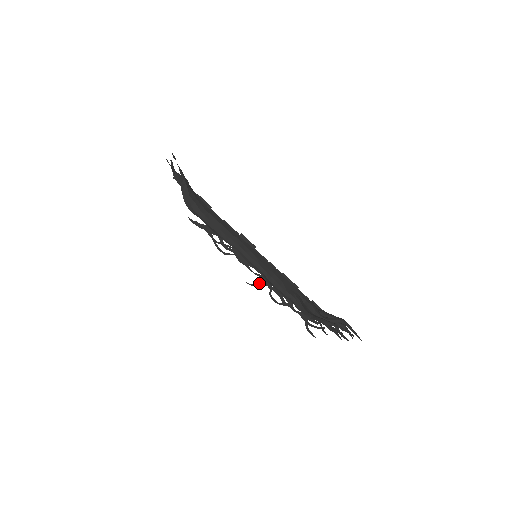
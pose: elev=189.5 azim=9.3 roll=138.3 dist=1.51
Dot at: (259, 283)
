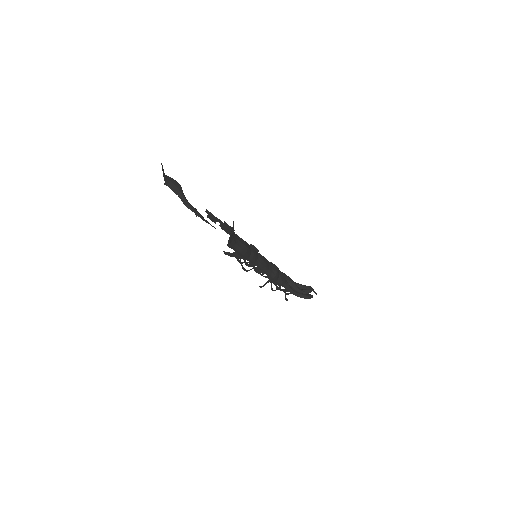
Dot at: (266, 283)
